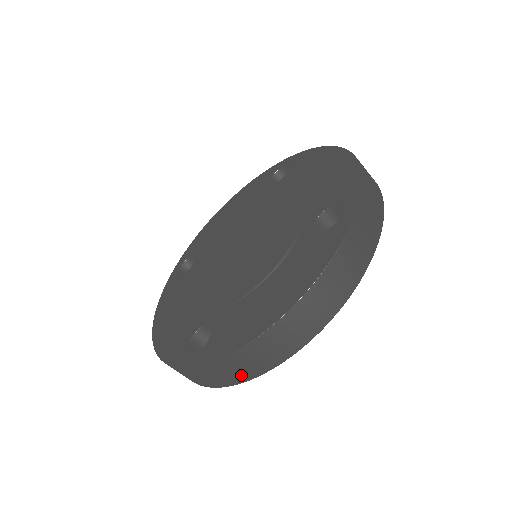
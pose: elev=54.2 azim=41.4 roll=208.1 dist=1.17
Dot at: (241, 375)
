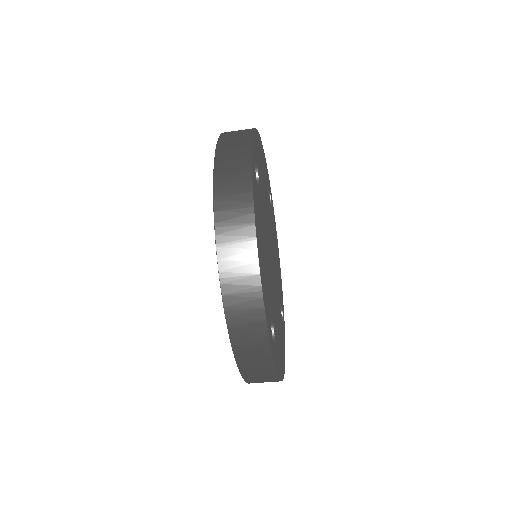
Dot at: (256, 325)
